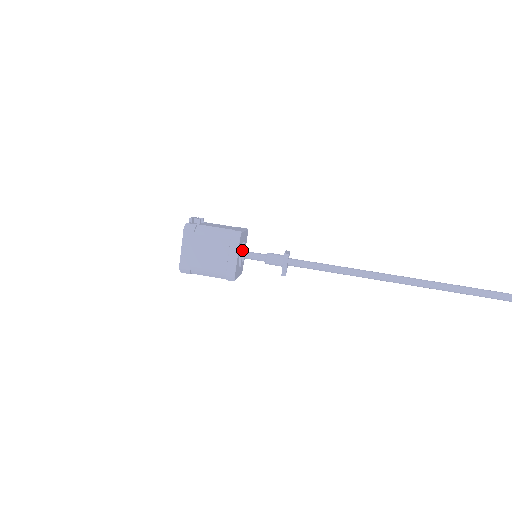
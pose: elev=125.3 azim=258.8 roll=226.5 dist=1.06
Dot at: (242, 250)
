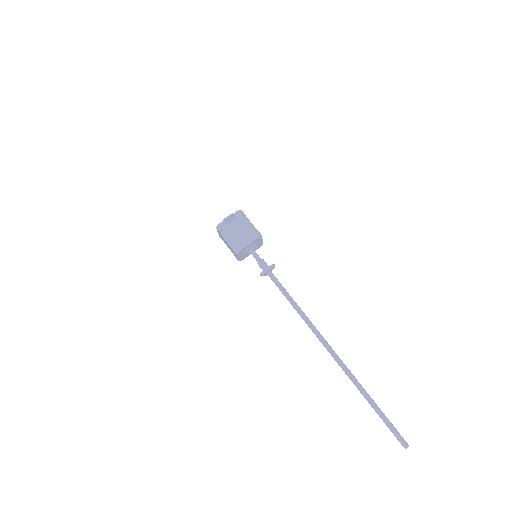
Dot at: (245, 253)
